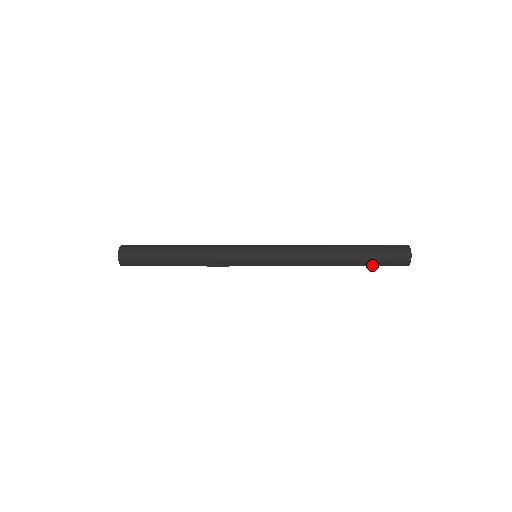
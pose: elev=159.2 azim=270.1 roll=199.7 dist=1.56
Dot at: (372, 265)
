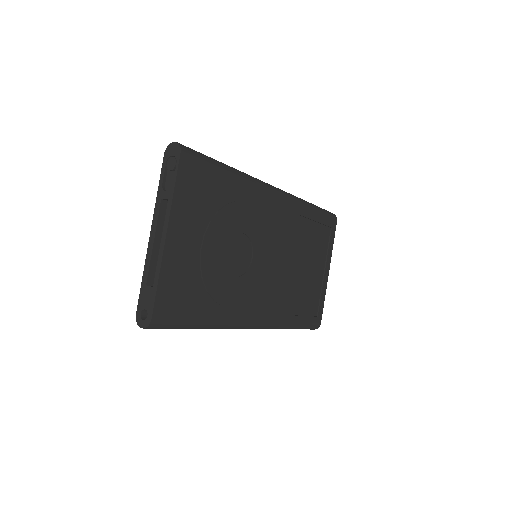
Dot at: (324, 213)
